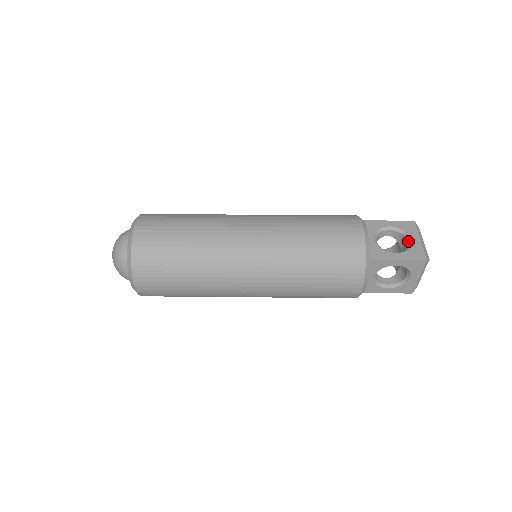
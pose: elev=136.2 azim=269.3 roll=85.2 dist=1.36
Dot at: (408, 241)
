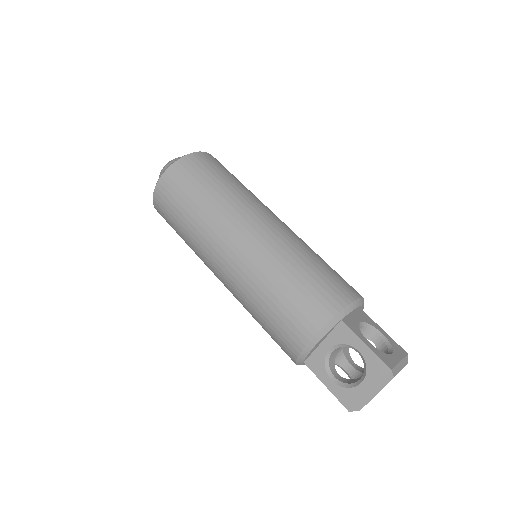
Dot at: (359, 380)
